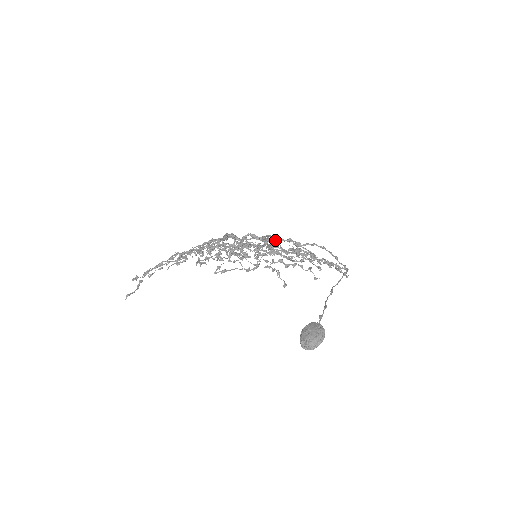
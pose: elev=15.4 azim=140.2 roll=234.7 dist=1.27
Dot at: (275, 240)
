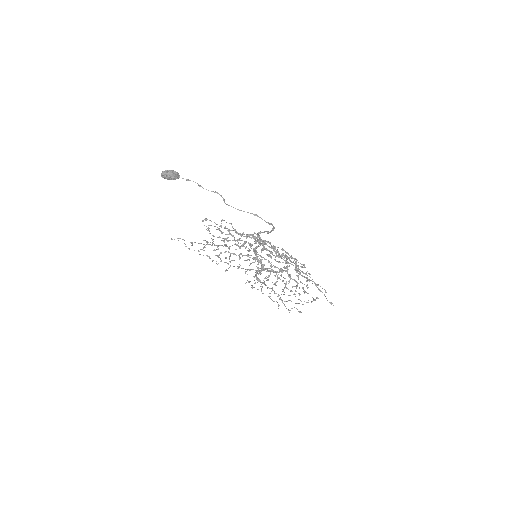
Dot at: (258, 232)
